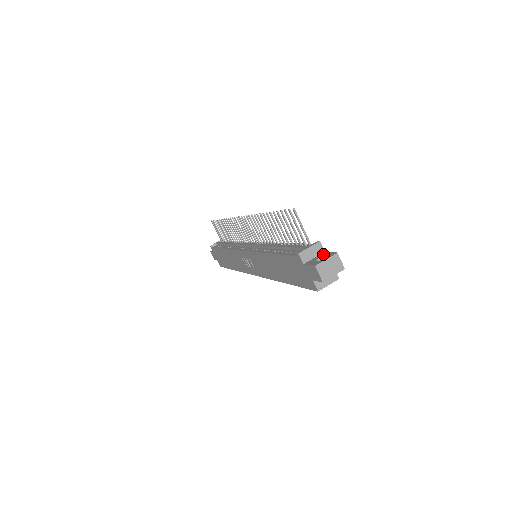
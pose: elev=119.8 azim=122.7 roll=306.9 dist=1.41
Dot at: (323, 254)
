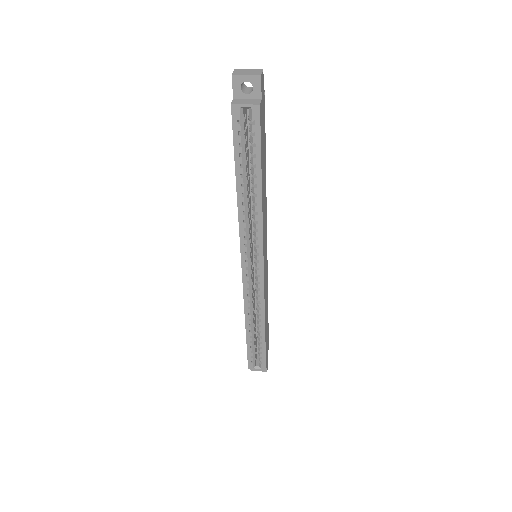
Dot at: occluded
